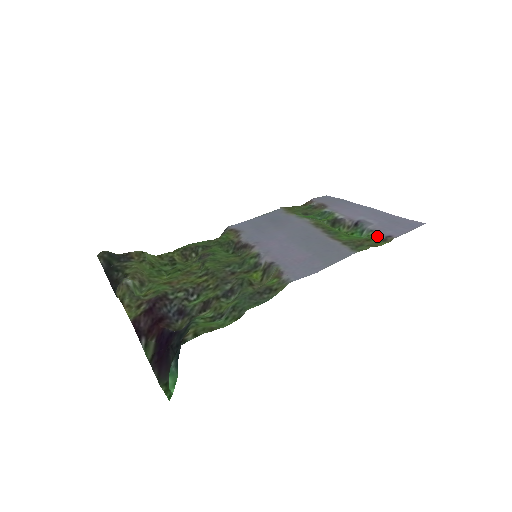
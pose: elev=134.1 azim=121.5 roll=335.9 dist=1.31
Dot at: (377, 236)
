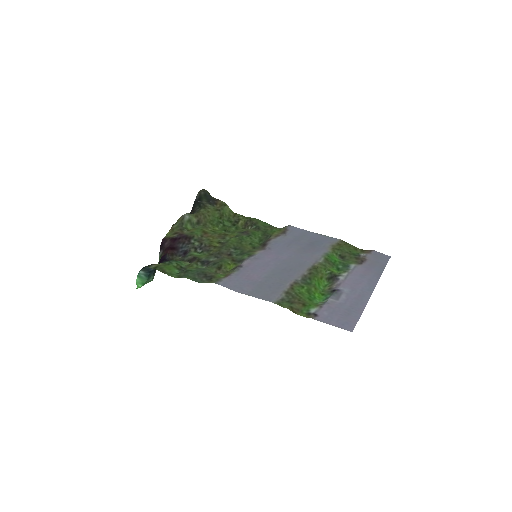
Dot at: (313, 308)
